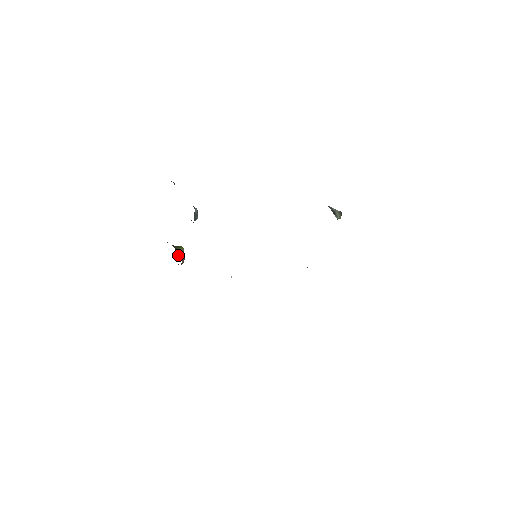
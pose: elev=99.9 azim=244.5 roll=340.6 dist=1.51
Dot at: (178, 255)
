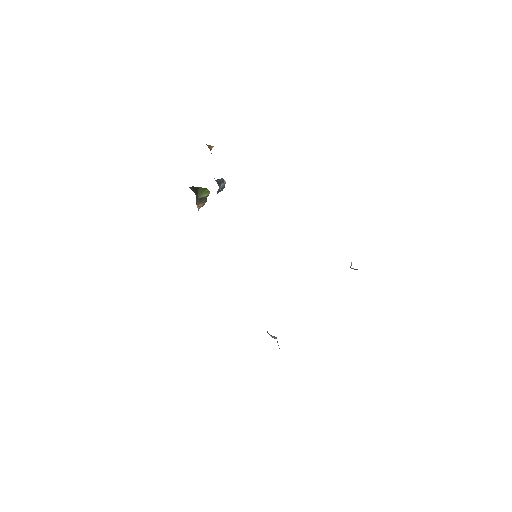
Dot at: (198, 202)
